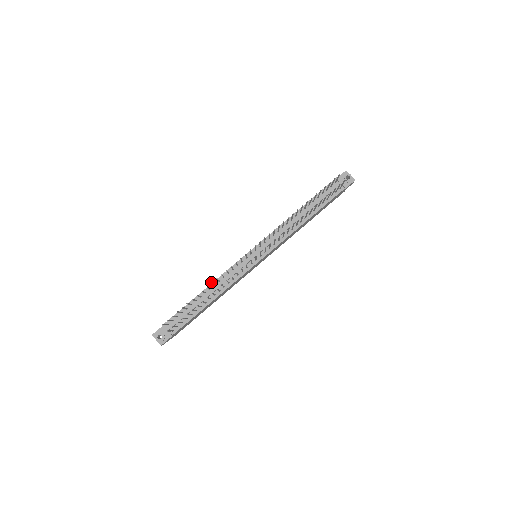
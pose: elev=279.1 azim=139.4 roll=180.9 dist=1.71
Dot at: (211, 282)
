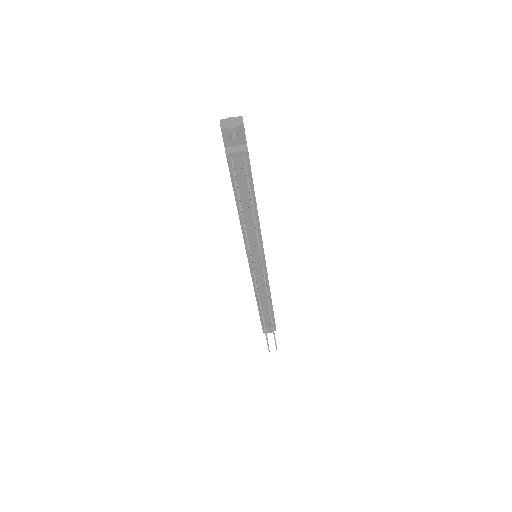
Dot at: occluded
